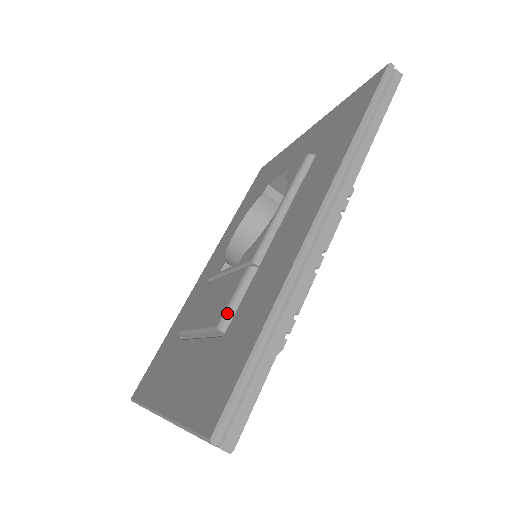
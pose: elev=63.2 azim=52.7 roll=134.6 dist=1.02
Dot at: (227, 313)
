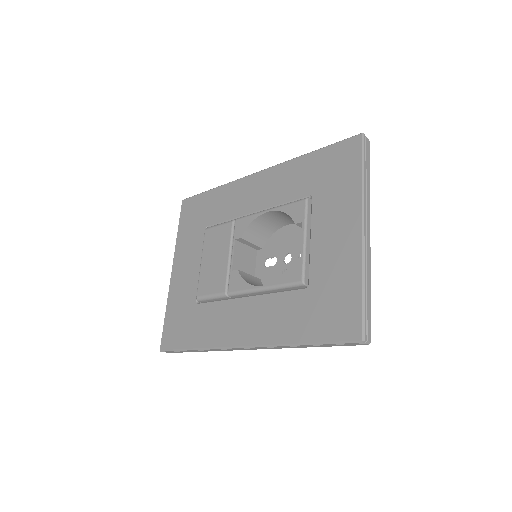
Dot at: (203, 298)
